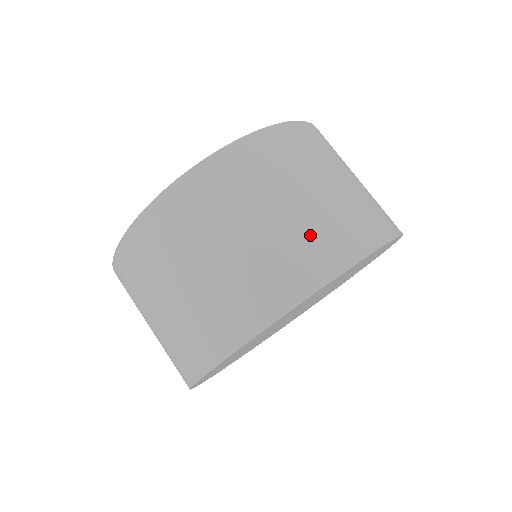
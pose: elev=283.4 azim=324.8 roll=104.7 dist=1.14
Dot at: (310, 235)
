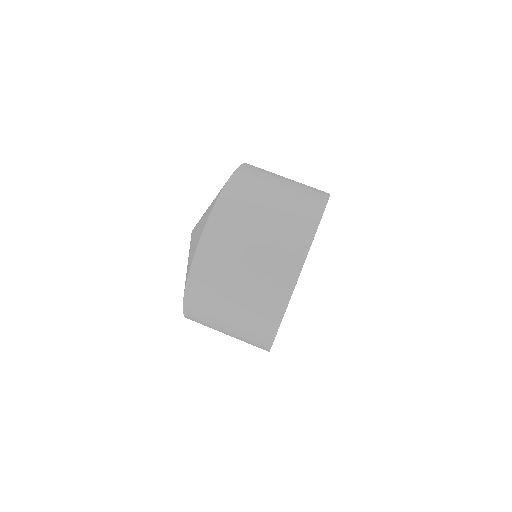
Dot at: (295, 206)
